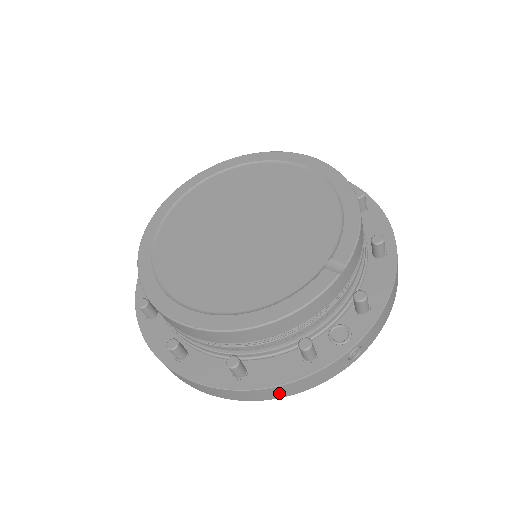
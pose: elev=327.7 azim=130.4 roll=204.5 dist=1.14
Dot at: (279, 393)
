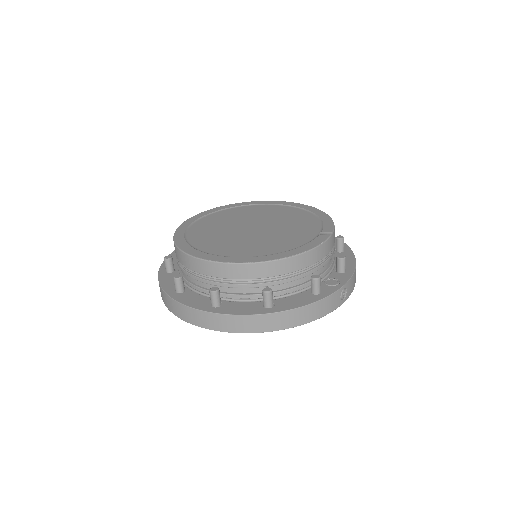
Dot at: (299, 318)
